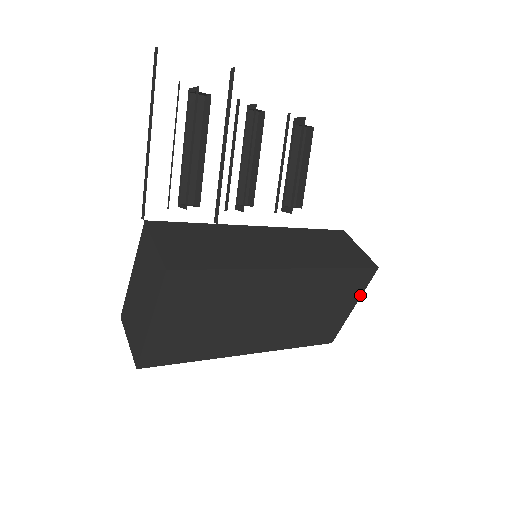
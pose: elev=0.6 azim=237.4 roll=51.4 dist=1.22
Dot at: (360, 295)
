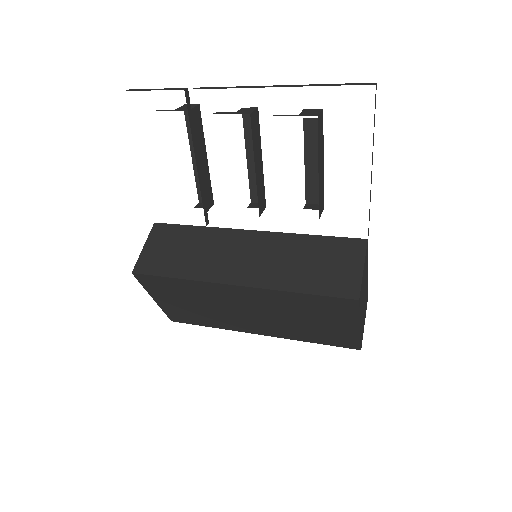
Dot at: (358, 319)
